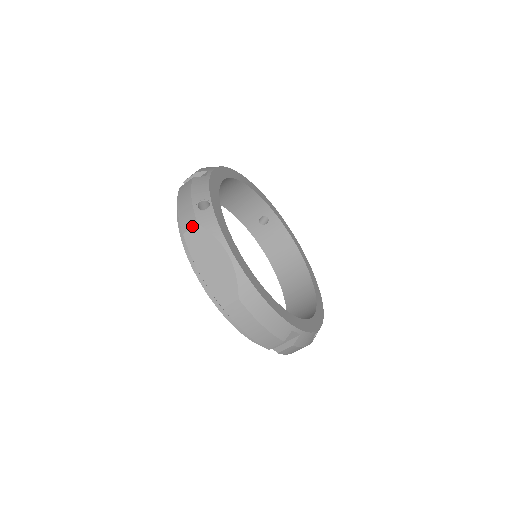
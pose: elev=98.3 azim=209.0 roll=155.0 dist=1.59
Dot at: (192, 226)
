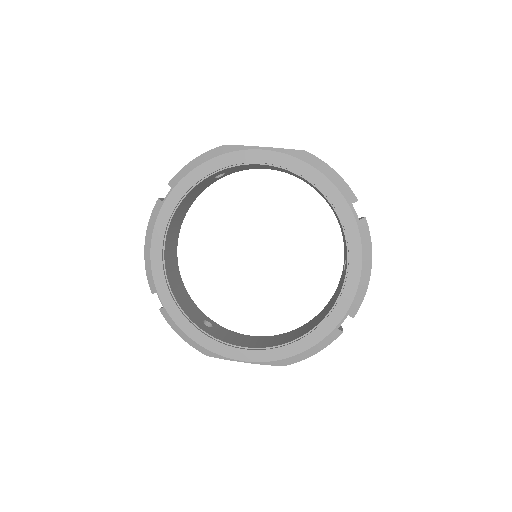
Dot at: occluded
